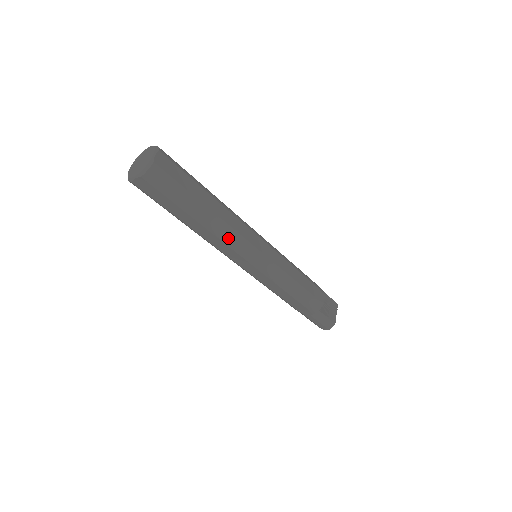
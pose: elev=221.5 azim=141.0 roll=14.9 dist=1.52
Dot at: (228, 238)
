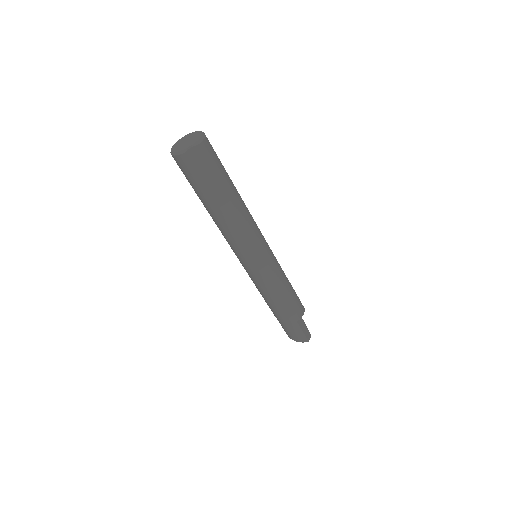
Dot at: (249, 222)
